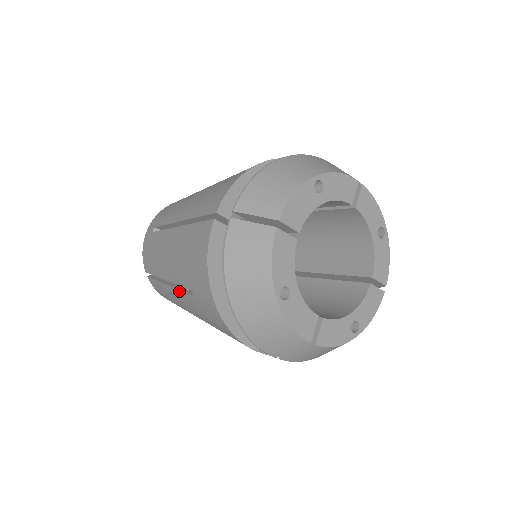
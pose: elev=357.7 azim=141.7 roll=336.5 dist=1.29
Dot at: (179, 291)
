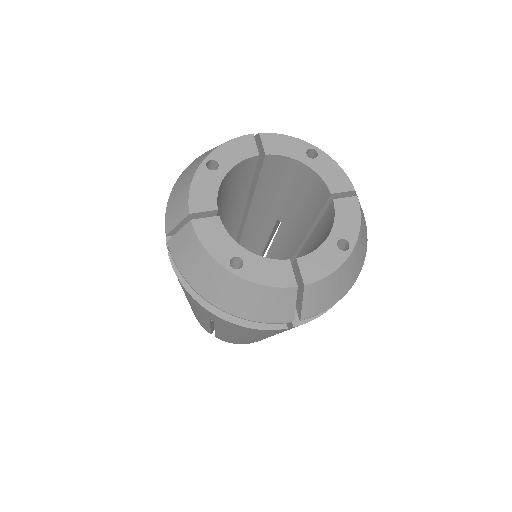
Dot at: occluded
